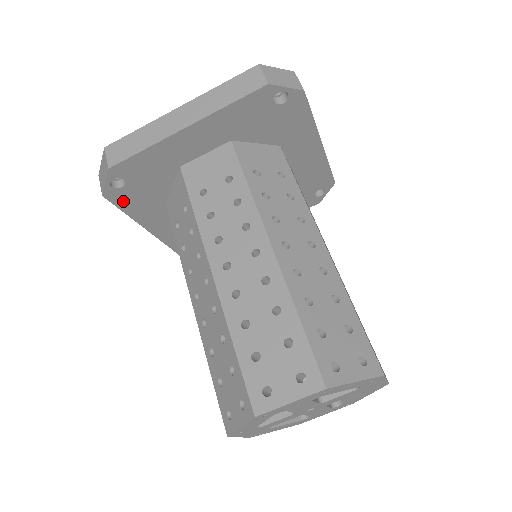
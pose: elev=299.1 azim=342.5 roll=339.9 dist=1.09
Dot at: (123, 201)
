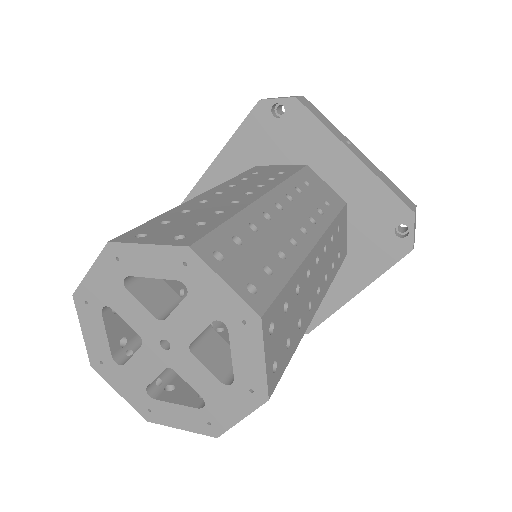
Dot at: occluded
